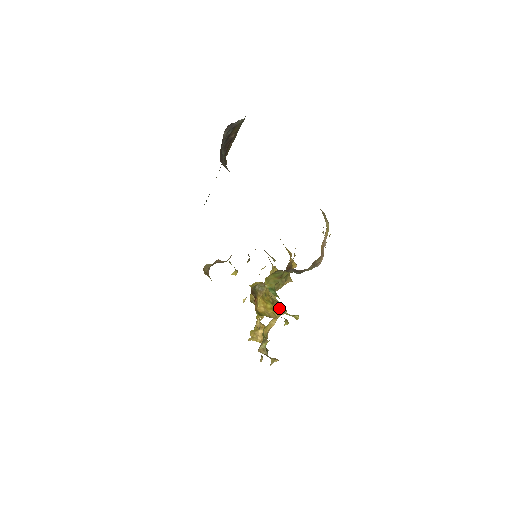
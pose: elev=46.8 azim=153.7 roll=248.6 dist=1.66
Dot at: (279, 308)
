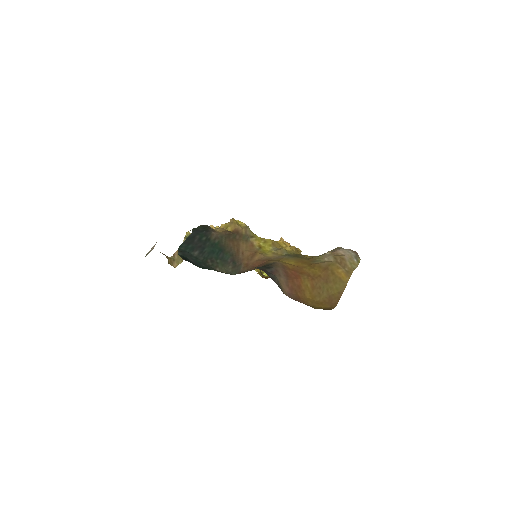
Dot at: occluded
